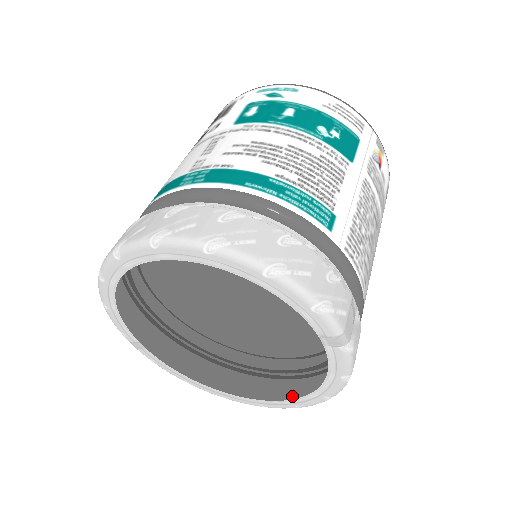
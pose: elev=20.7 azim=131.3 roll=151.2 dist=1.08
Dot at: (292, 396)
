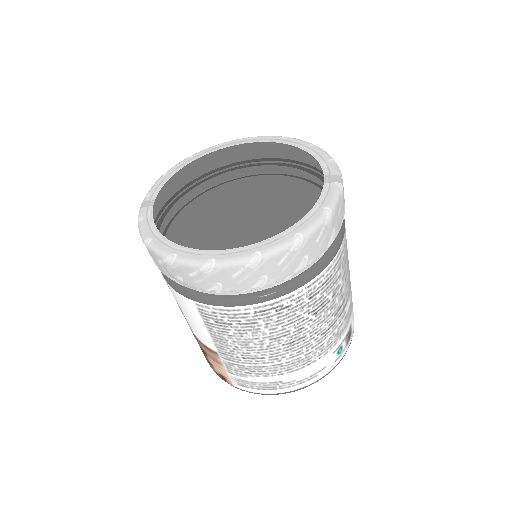
Dot at: (260, 240)
